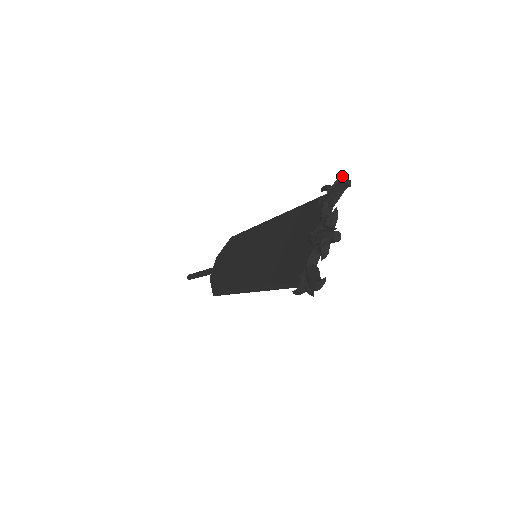
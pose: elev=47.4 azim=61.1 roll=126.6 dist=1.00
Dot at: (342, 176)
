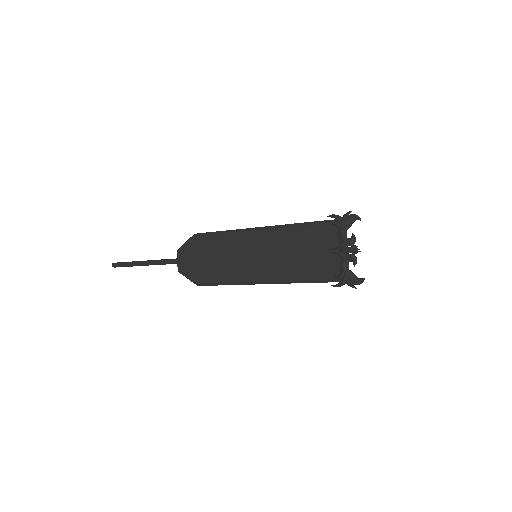
Dot at: (350, 212)
